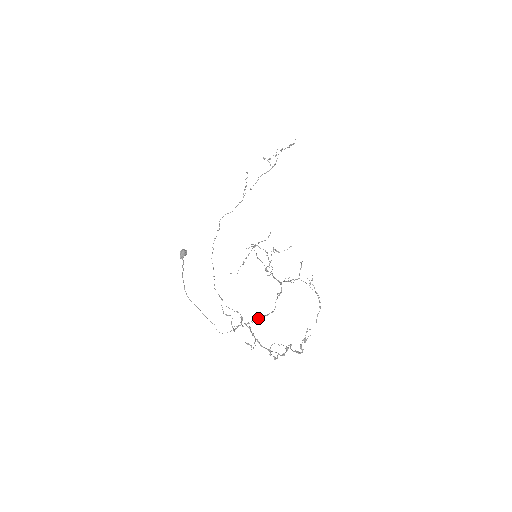
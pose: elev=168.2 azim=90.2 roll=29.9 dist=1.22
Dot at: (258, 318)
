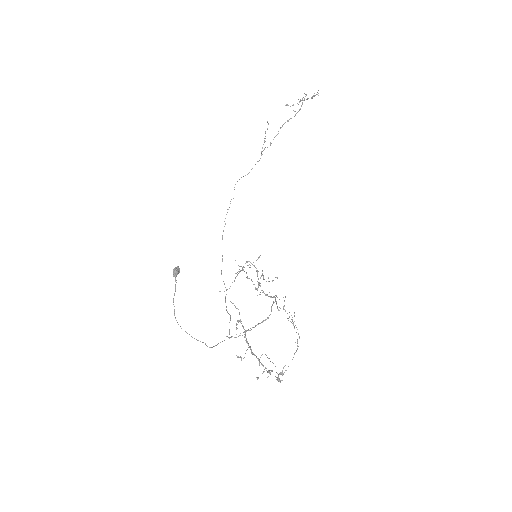
Dot at: (250, 330)
